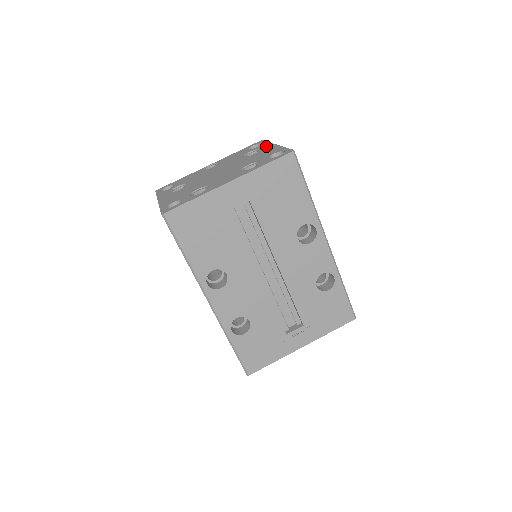
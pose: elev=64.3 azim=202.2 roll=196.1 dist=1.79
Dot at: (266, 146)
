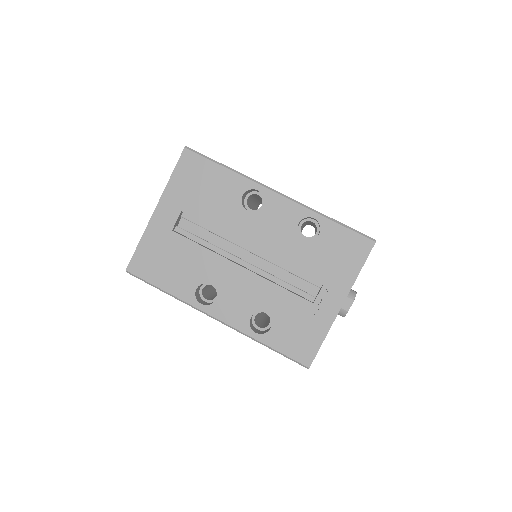
Dot at: occluded
